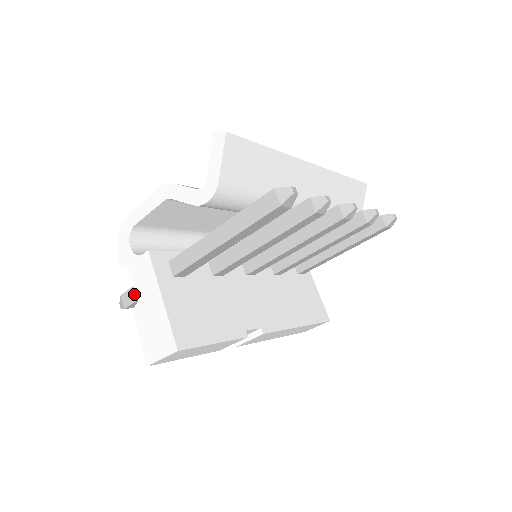
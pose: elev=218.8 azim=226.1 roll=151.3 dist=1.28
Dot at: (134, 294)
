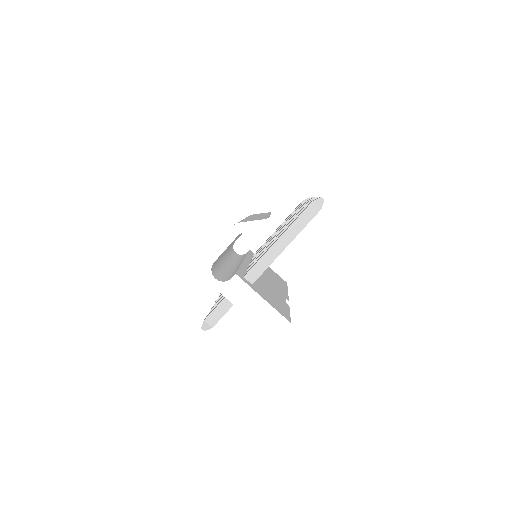
Dot at: (218, 313)
